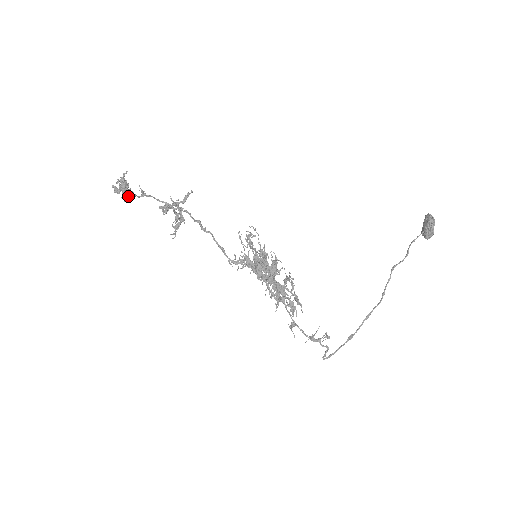
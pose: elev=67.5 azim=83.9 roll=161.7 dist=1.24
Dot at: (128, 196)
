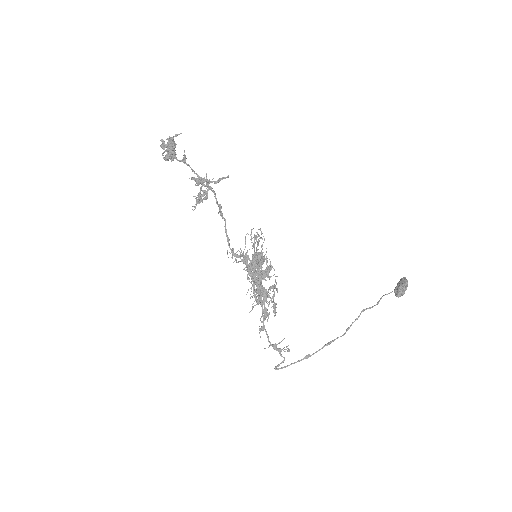
Dot at: (170, 155)
